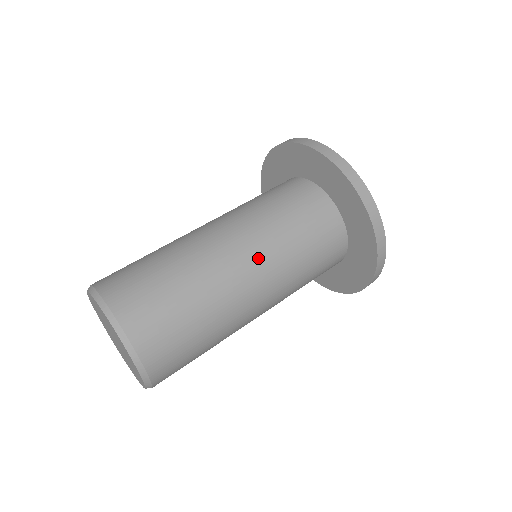
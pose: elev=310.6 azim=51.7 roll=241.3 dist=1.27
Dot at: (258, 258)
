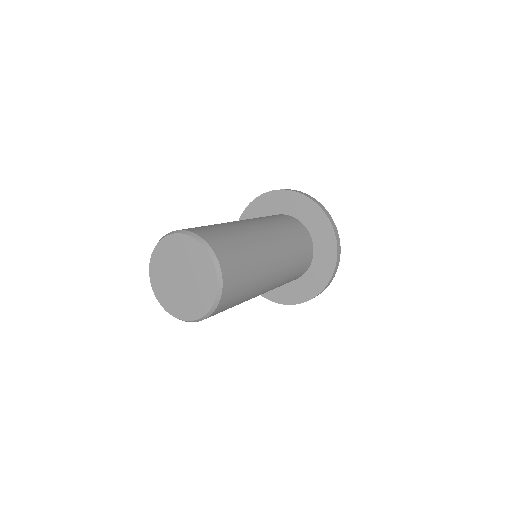
Dot at: (279, 250)
